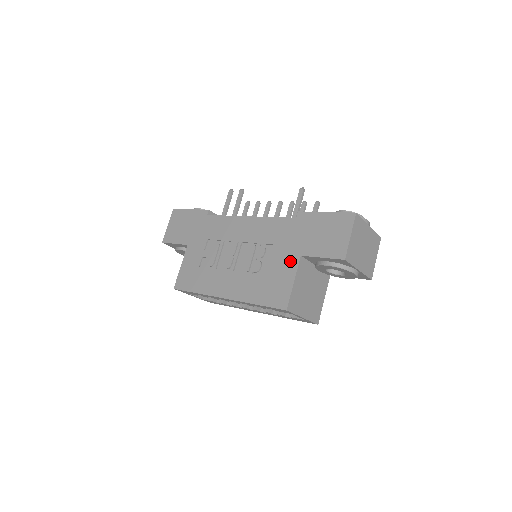
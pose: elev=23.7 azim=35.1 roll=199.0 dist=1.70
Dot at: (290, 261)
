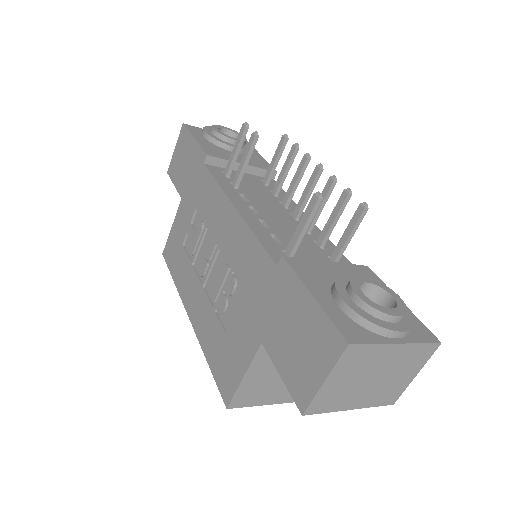
Dot at: (249, 338)
